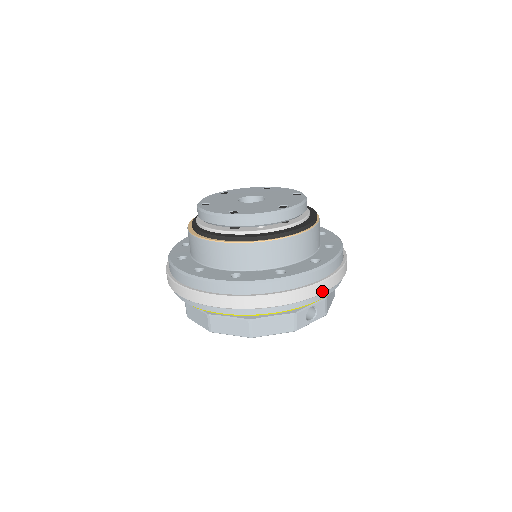
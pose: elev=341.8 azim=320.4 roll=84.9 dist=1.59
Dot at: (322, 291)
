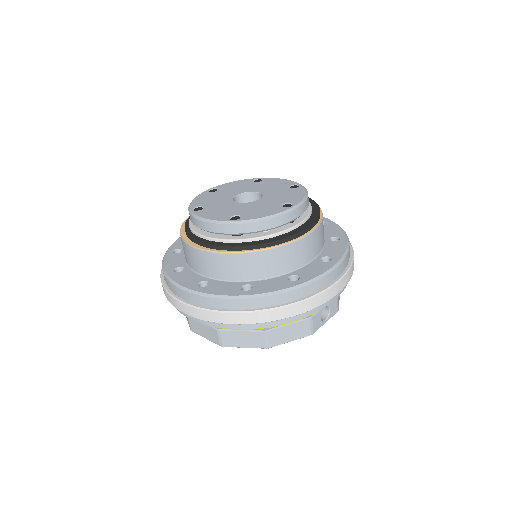
Dot at: (338, 291)
